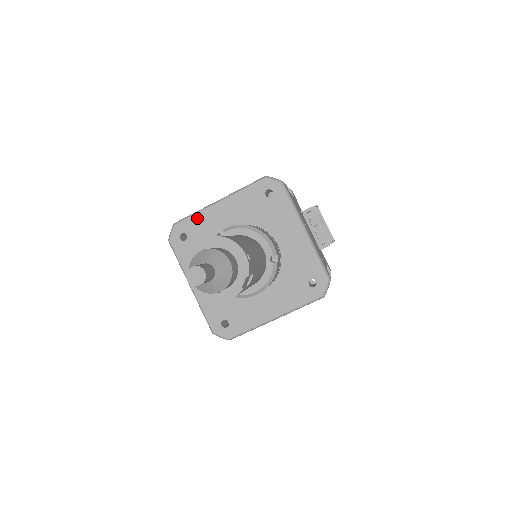
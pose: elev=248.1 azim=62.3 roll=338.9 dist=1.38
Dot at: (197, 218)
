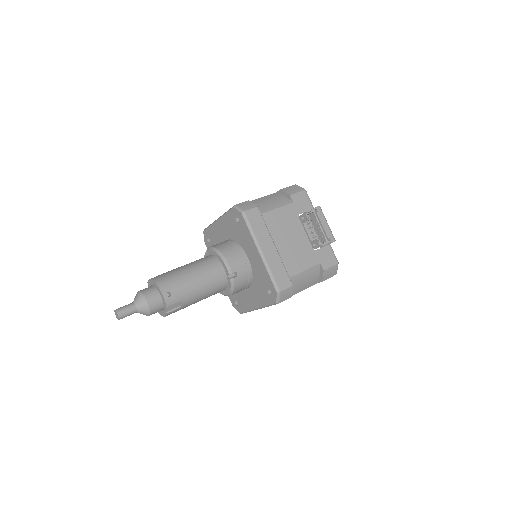
Dot at: (211, 229)
